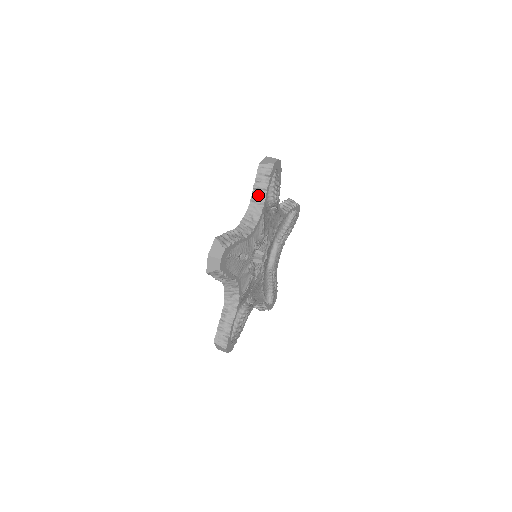
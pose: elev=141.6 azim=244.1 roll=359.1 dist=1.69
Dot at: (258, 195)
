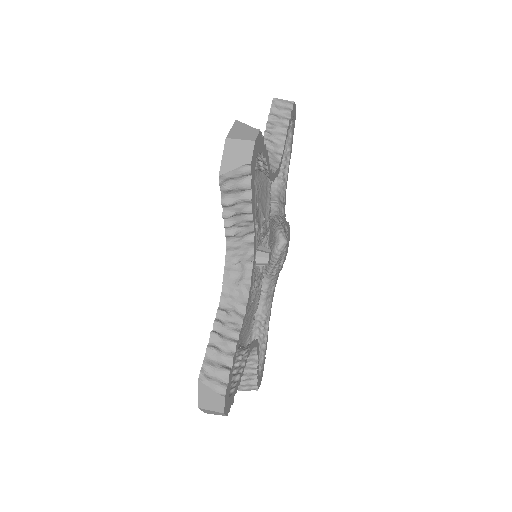
Dot at: (237, 224)
